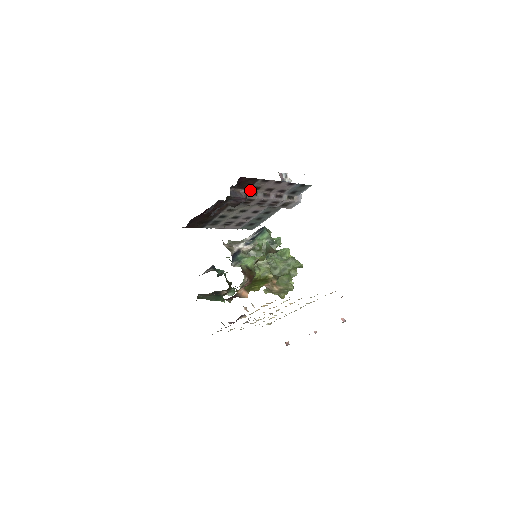
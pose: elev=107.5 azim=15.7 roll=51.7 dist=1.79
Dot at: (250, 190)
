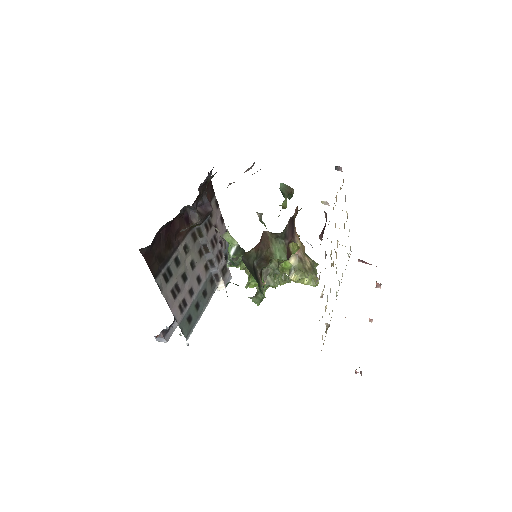
Dot at: occluded
